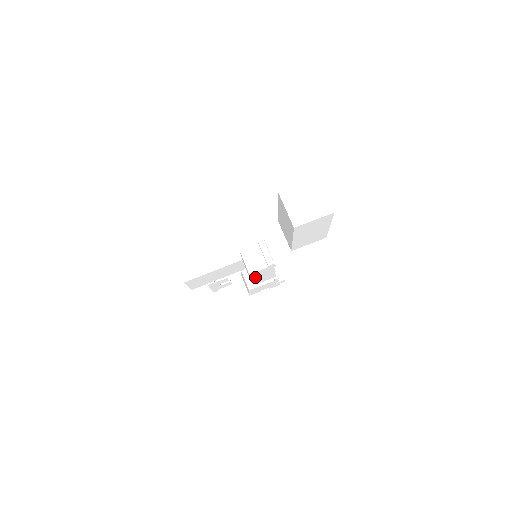
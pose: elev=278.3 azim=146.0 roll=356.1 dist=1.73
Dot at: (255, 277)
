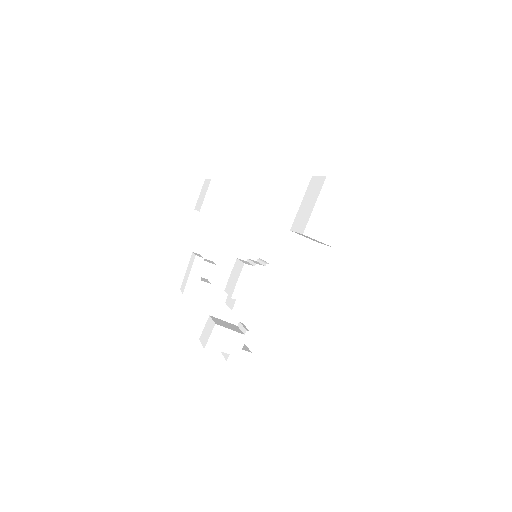
Dot at: (243, 281)
